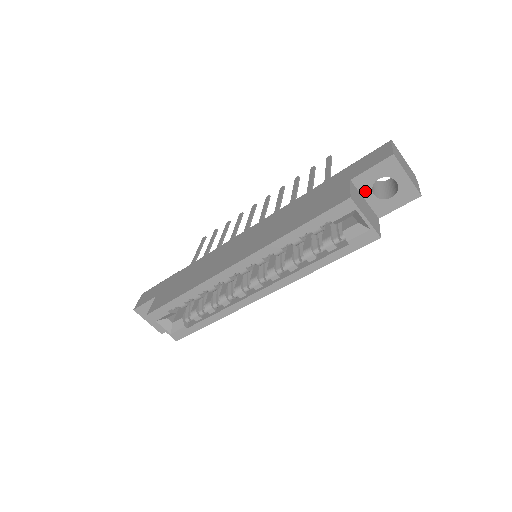
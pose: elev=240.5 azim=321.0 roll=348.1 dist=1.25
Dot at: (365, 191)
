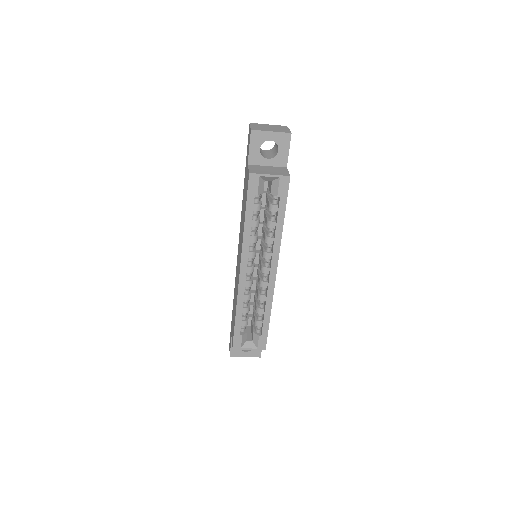
Dot at: (262, 162)
